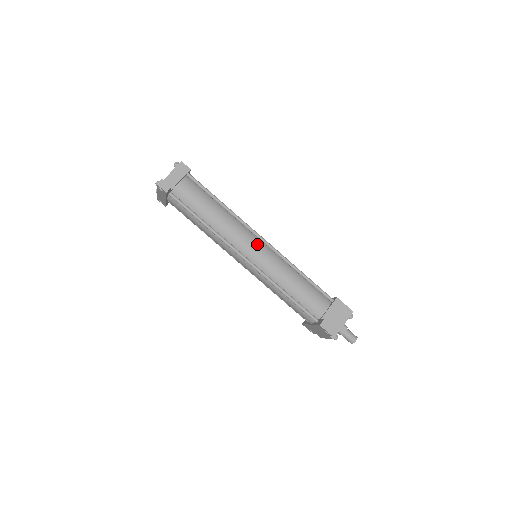
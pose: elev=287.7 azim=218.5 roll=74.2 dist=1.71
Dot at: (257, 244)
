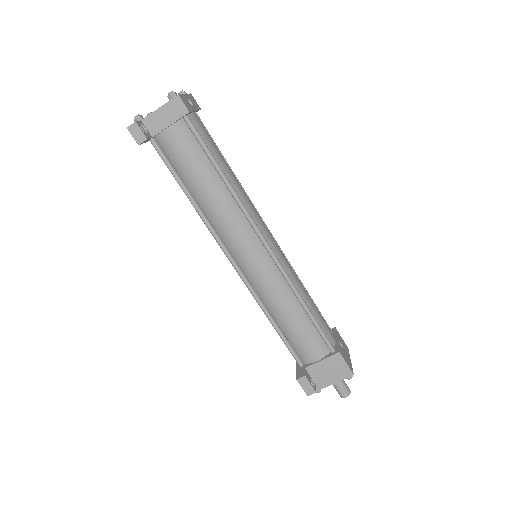
Dot at: (255, 250)
